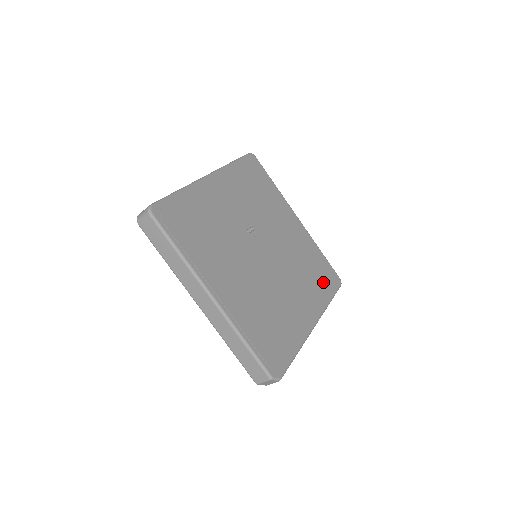
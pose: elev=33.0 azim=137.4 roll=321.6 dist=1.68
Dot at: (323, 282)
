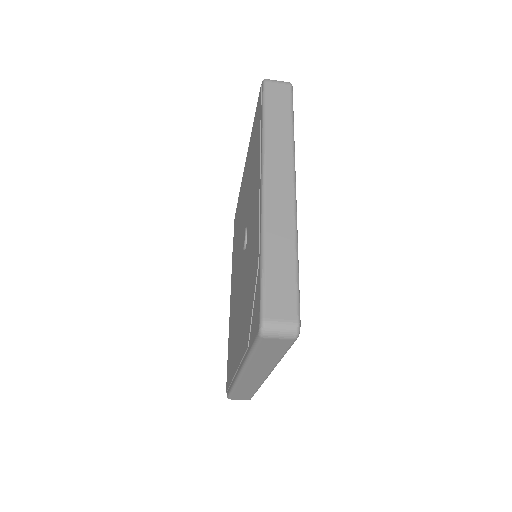
Dot at: occluded
